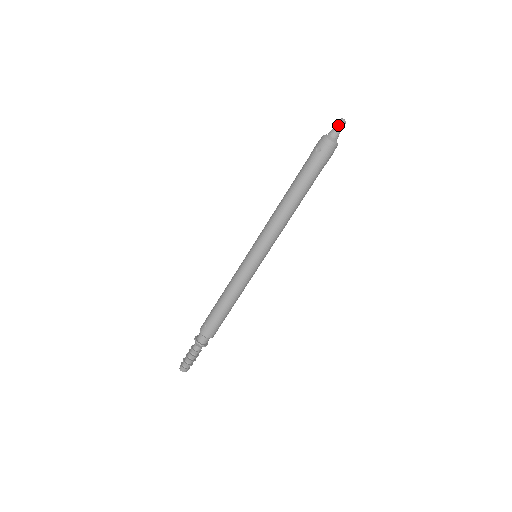
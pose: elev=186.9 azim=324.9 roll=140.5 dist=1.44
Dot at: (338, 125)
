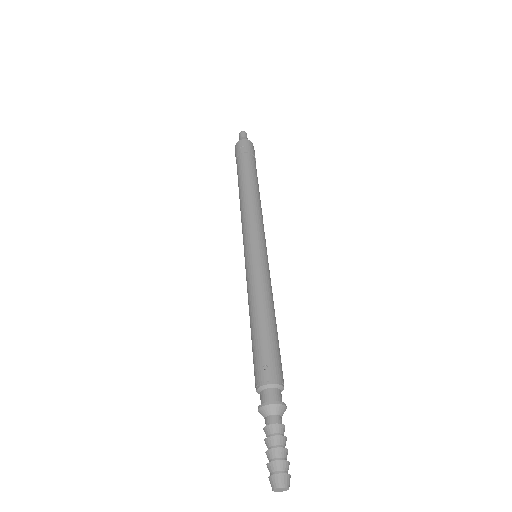
Dot at: (243, 134)
